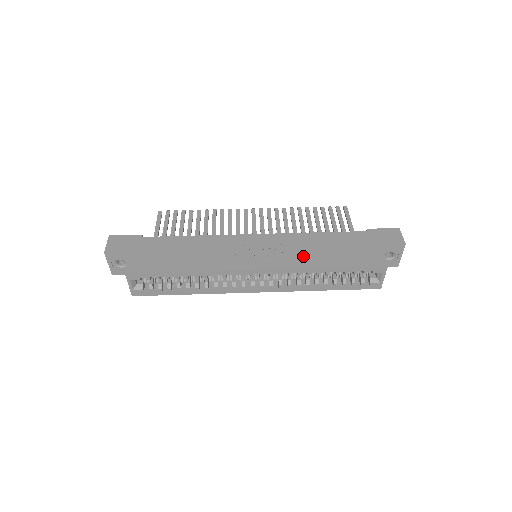
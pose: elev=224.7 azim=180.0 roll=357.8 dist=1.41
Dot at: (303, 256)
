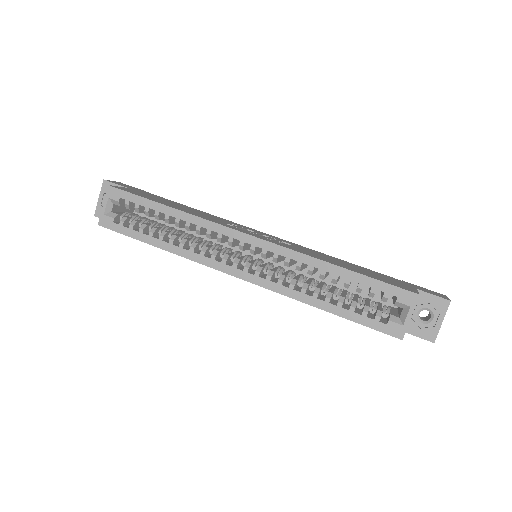
Dot at: (312, 254)
